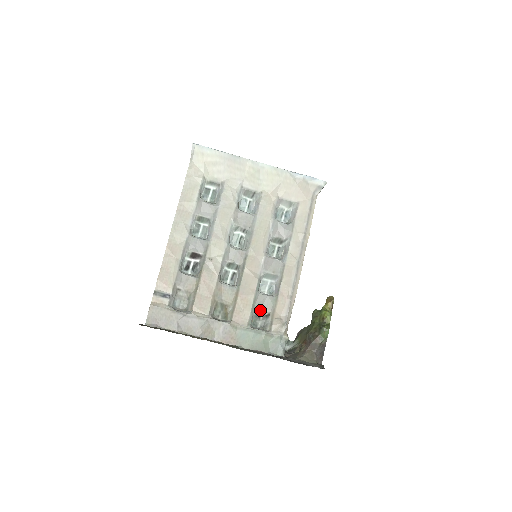
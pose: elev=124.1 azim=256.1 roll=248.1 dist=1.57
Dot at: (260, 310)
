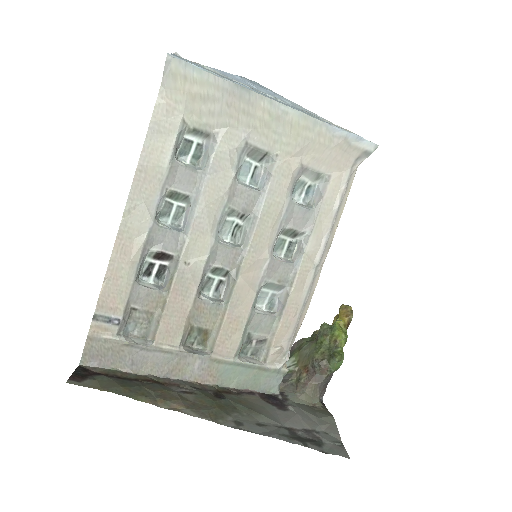
Dot at: (253, 334)
